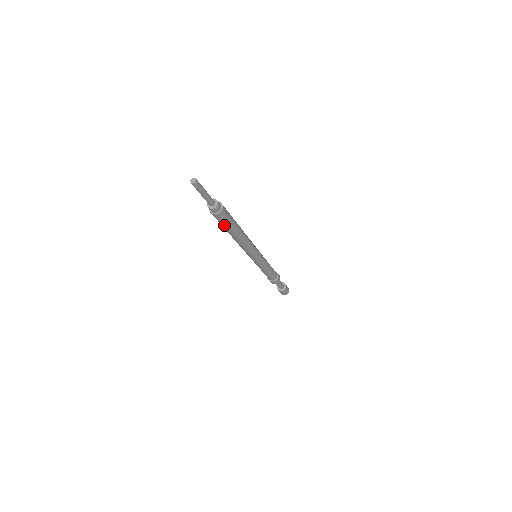
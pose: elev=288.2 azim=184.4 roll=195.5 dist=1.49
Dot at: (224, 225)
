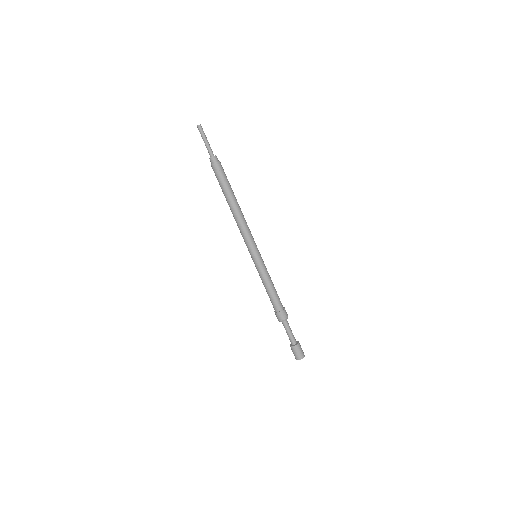
Dot at: (219, 183)
